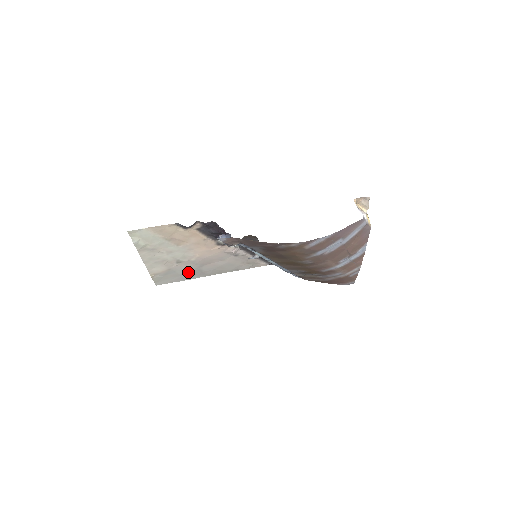
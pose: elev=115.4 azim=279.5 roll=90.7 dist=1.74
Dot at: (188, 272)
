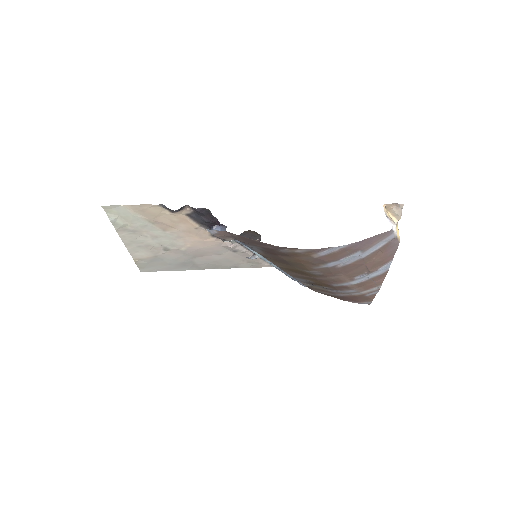
Dot at: (178, 262)
